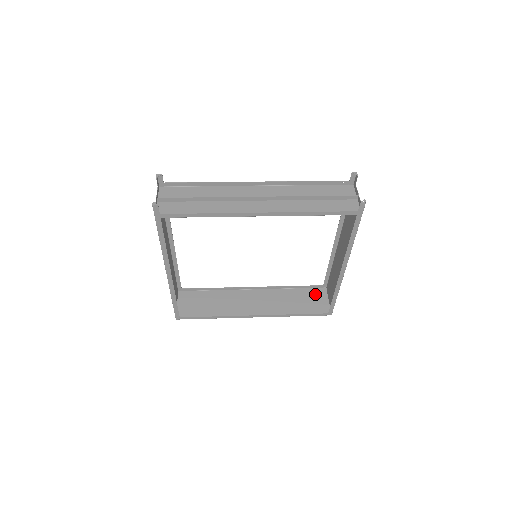
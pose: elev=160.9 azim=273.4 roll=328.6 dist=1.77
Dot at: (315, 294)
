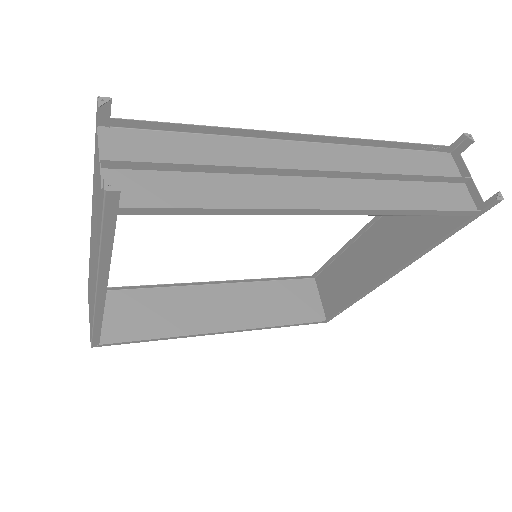
Dot at: (302, 289)
